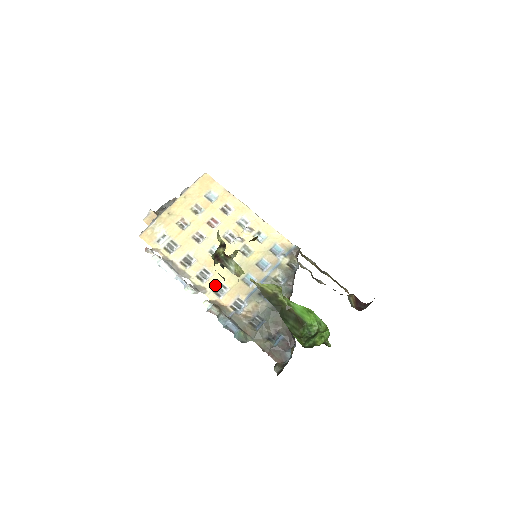
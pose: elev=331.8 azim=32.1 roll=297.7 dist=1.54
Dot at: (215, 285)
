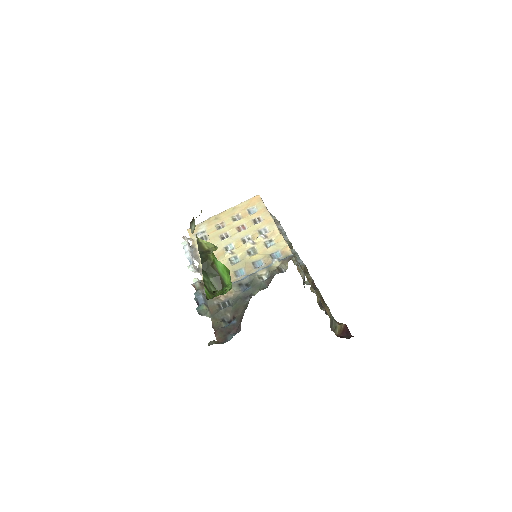
Dot at: occluded
